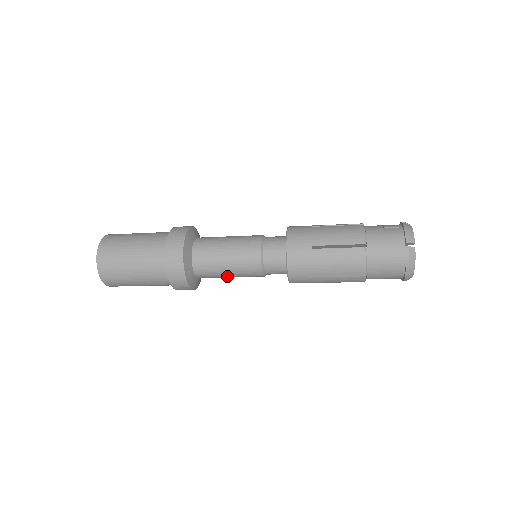
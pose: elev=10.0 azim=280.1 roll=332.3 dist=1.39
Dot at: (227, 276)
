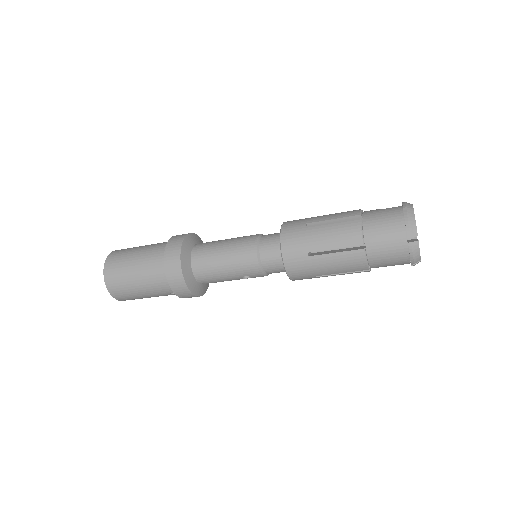
Dot at: (224, 272)
